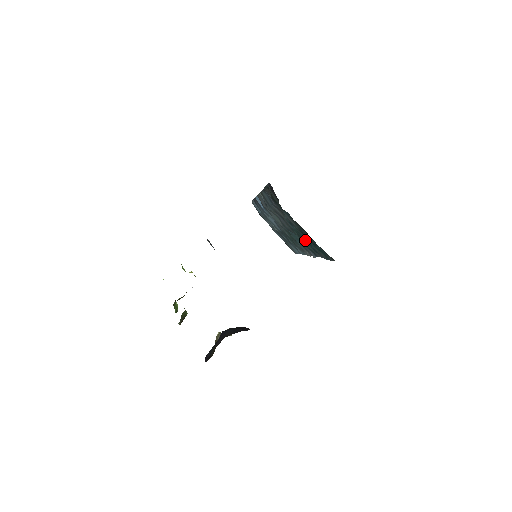
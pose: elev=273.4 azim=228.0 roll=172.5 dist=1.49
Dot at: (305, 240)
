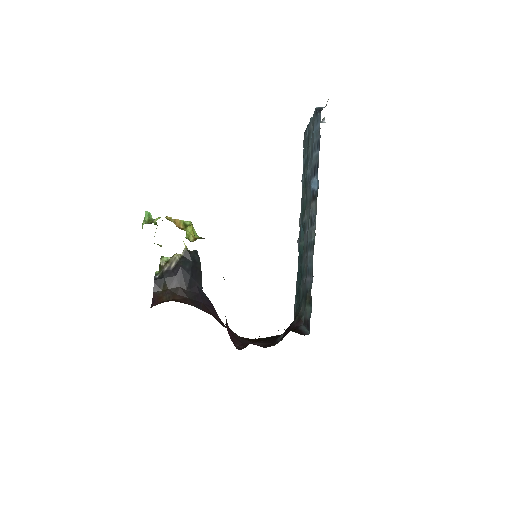
Dot at: (300, 270)
